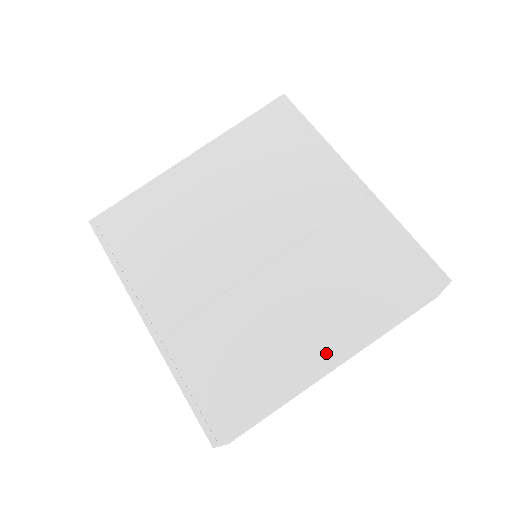
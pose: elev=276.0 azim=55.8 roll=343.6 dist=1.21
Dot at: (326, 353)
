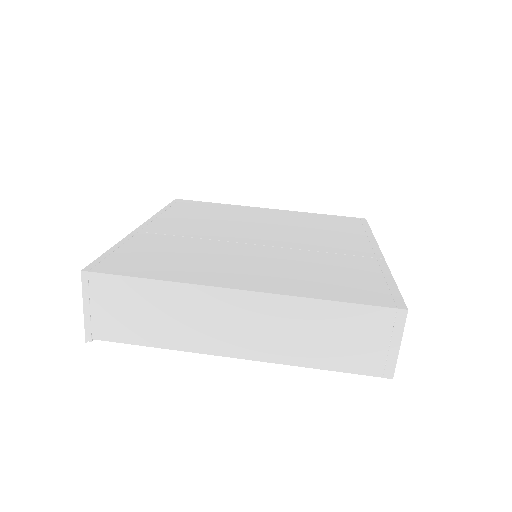
Dot at: (240, 284)
